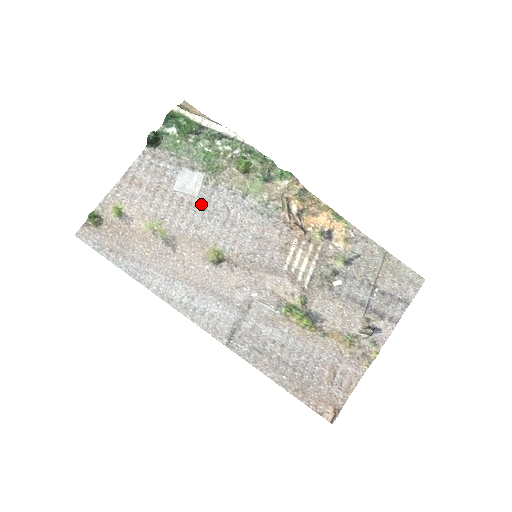
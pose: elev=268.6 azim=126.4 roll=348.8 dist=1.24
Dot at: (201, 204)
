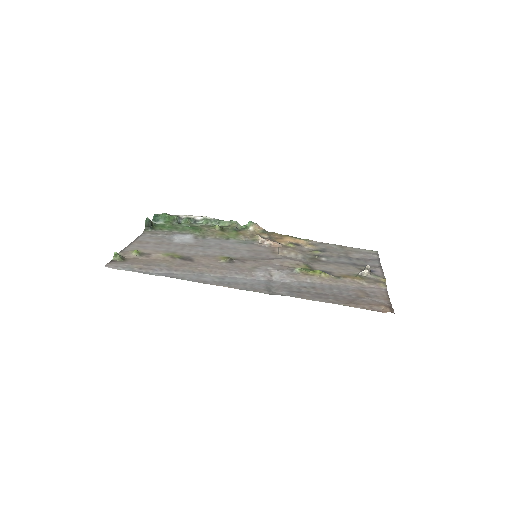
Dot at: (199, 245)
